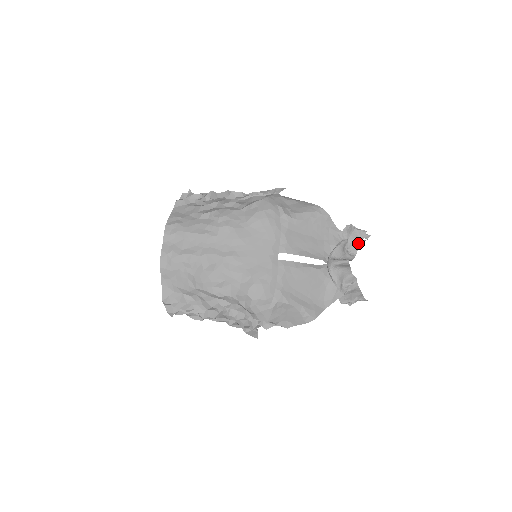
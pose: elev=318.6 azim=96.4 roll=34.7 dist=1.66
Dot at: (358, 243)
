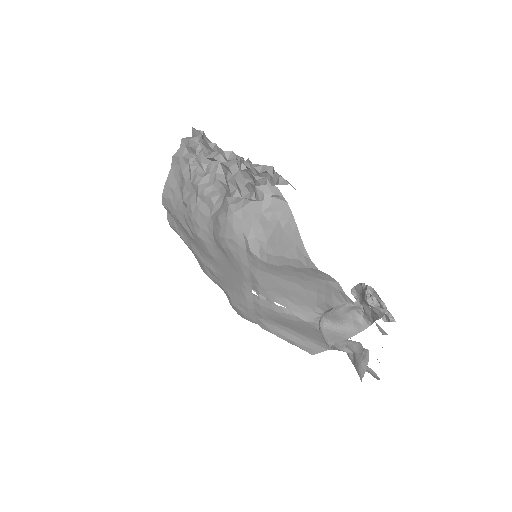
Dot at: (373, 316)
